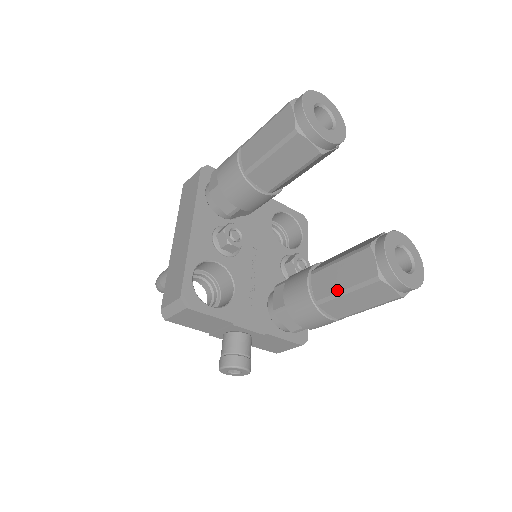
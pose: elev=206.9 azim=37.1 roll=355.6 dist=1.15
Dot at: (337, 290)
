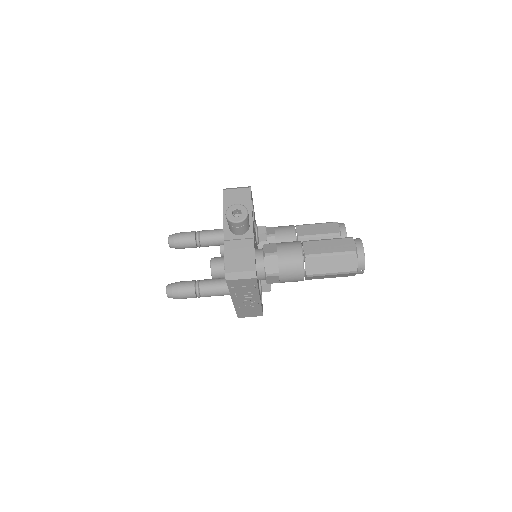
Dot at: (322, 240)
